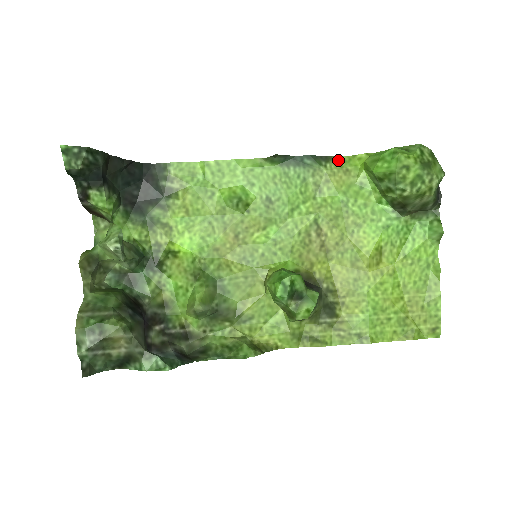
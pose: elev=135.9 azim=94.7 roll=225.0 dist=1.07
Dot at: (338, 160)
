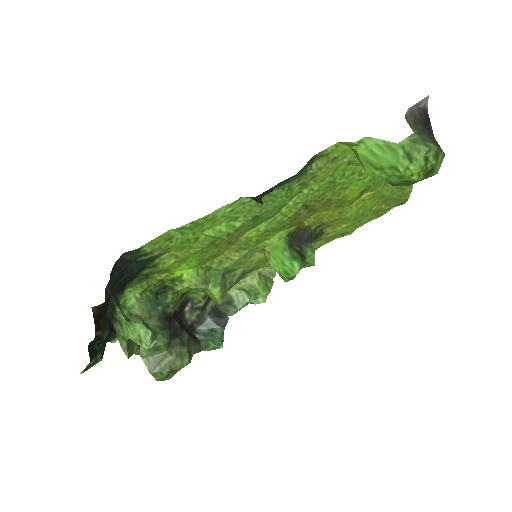
Dot at: (324, 154)
